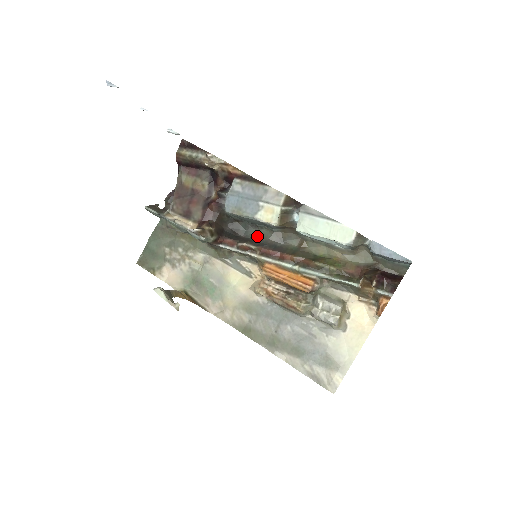
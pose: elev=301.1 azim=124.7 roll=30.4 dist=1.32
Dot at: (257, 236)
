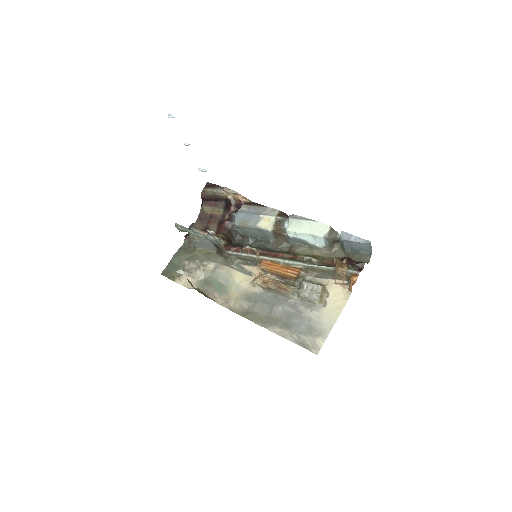
Dot at: (257, 246)
